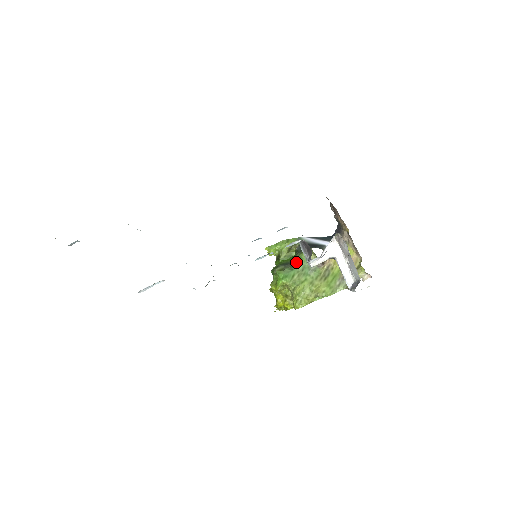
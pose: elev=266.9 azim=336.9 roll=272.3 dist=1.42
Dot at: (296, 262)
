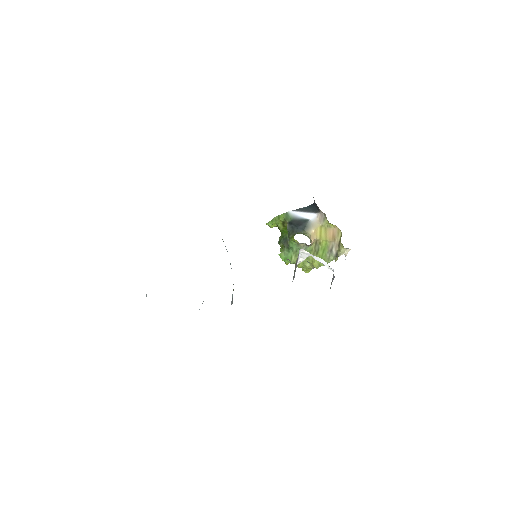
Dot at: (289, 246)
